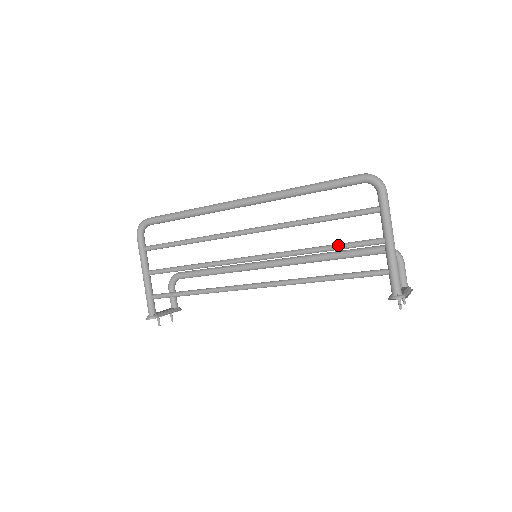
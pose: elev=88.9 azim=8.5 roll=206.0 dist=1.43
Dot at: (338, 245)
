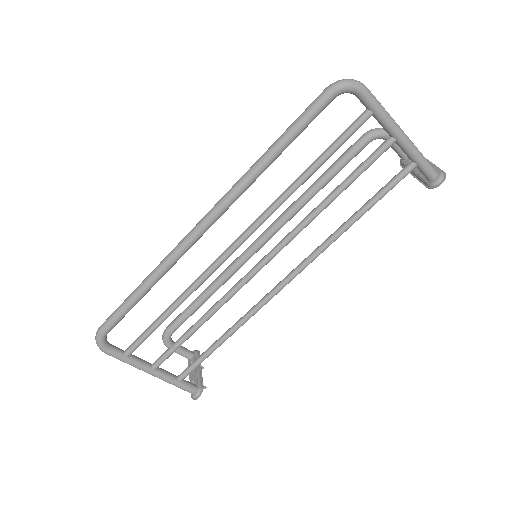
Dot at: (348, 181)
